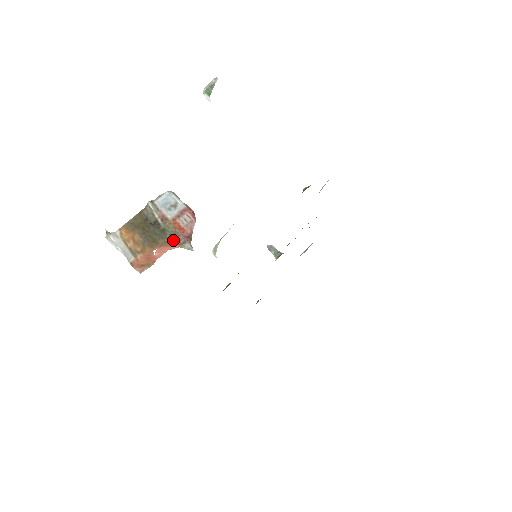
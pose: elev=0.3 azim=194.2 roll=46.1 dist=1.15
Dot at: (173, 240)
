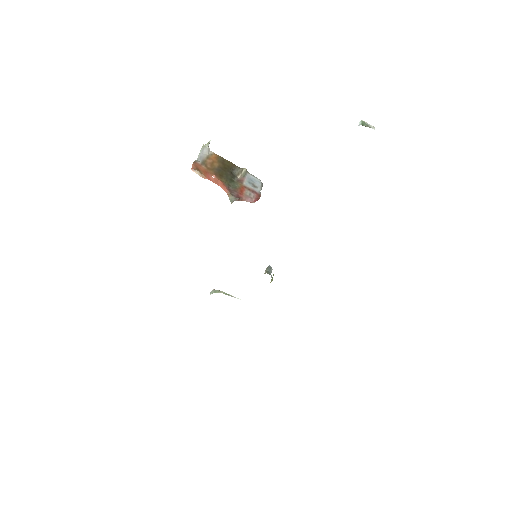
Dot at: (230, 188)
